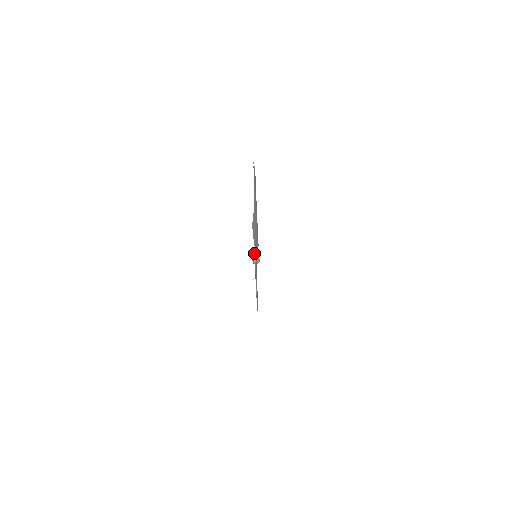
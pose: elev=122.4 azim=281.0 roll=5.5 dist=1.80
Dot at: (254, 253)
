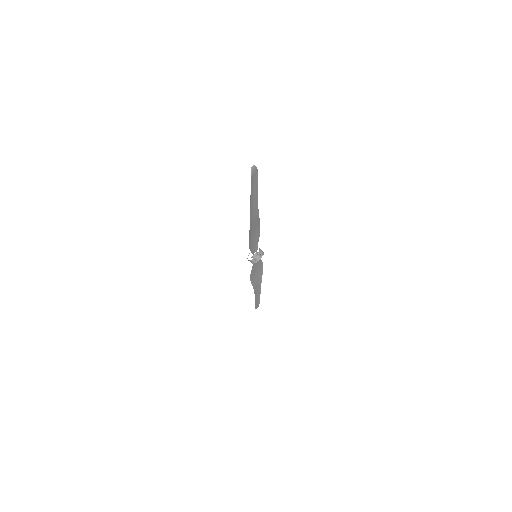
Dot at: occluded
